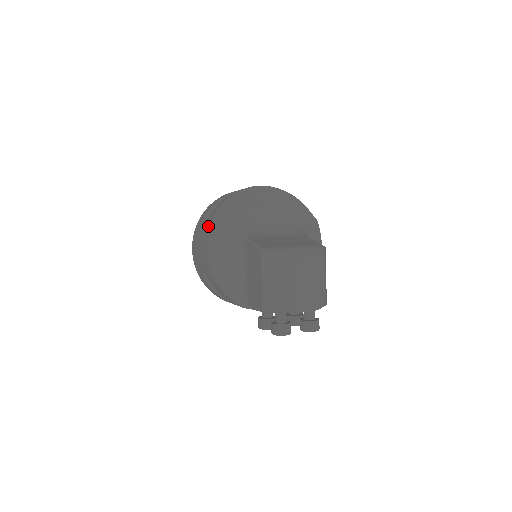
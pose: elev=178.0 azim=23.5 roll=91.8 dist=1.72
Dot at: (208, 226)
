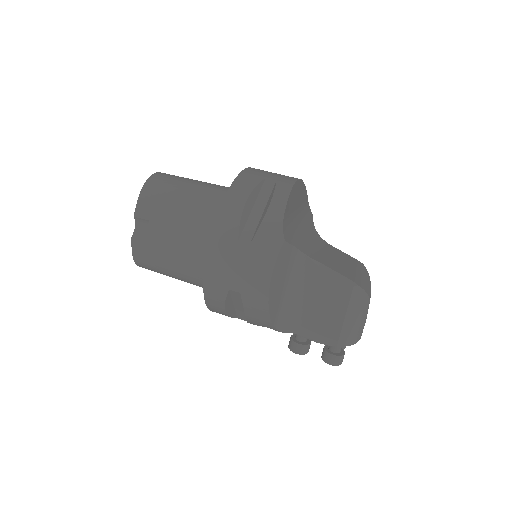
Dot at: (272, 243)
